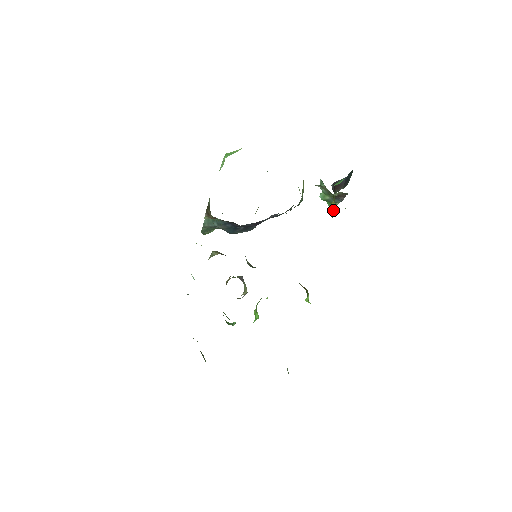
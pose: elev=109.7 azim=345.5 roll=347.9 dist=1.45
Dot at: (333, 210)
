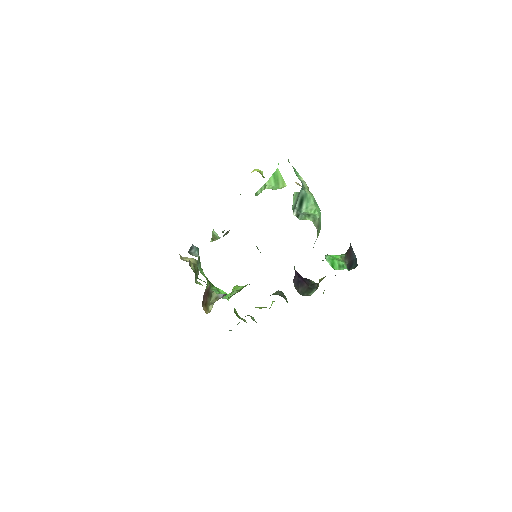
Dot at: (319, 282)
